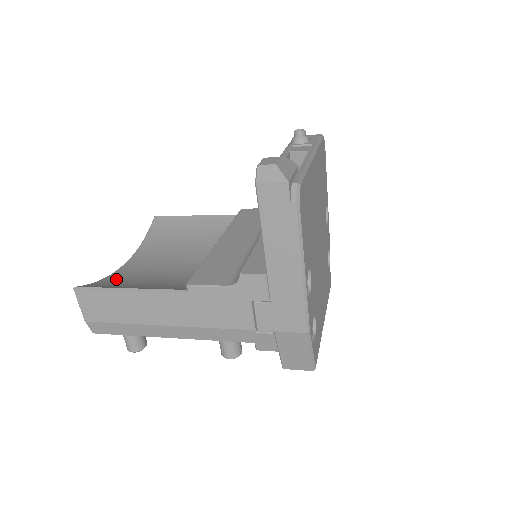
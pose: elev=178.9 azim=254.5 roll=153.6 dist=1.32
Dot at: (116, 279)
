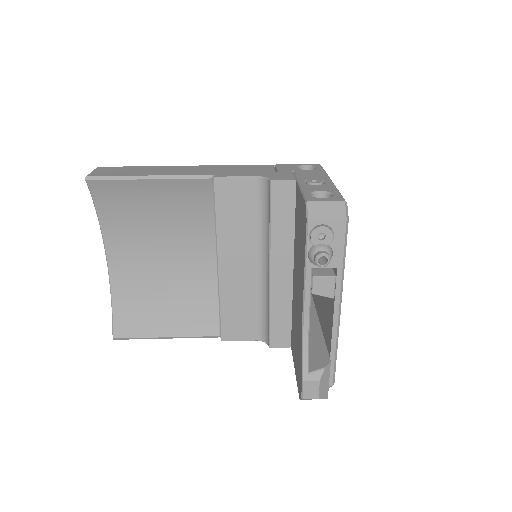
Dot at: (127, 299)
